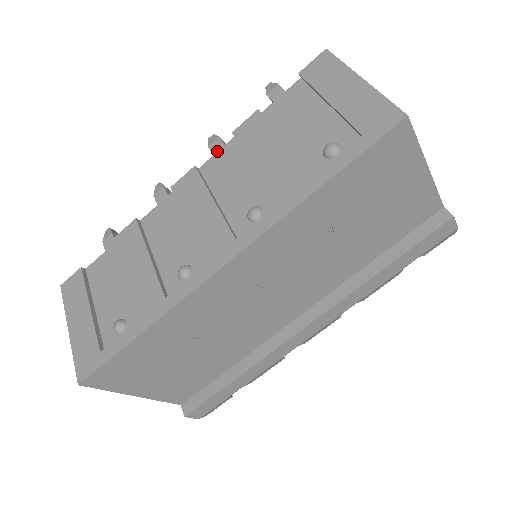
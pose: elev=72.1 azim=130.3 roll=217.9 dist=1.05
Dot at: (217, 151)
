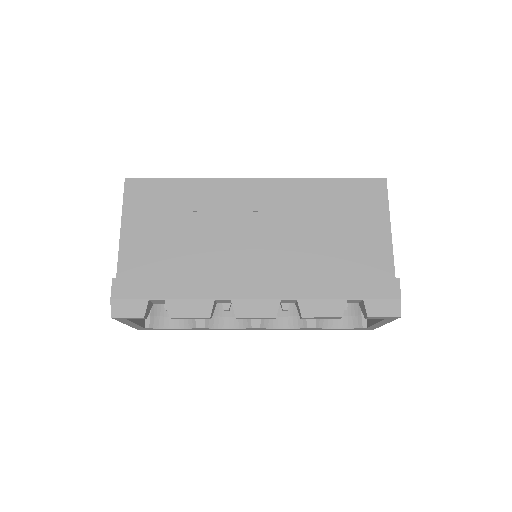
Dot at: occluded
